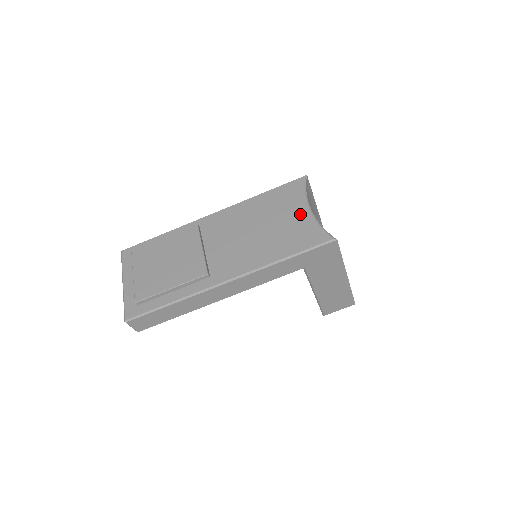
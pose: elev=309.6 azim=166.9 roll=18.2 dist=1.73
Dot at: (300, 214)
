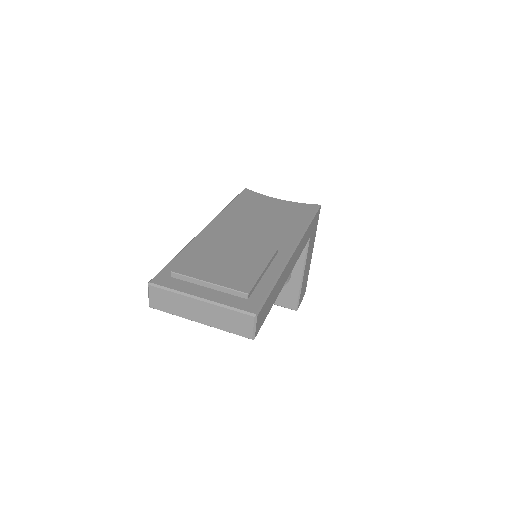
Dot at: (278, 203)
